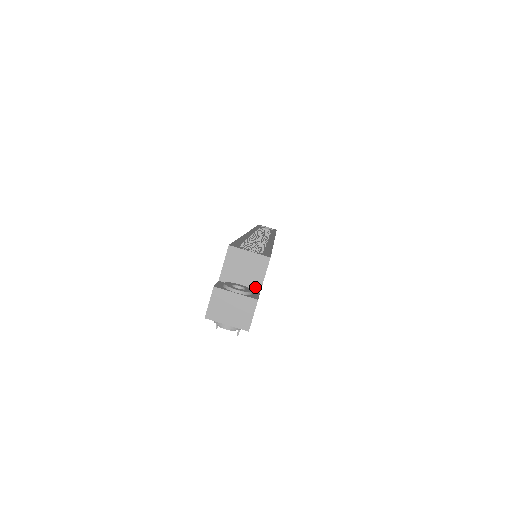
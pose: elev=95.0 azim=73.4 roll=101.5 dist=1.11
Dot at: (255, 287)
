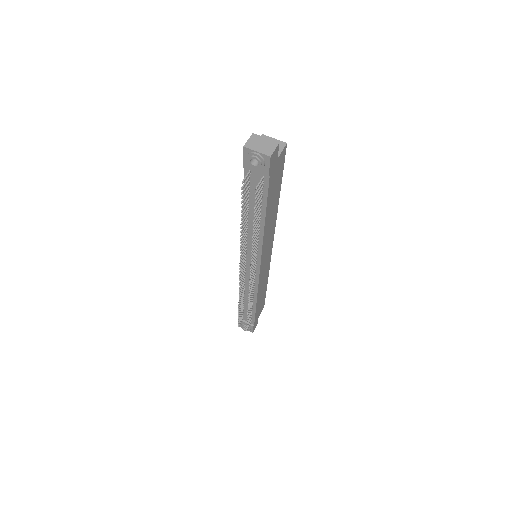
Dot at: occluded
